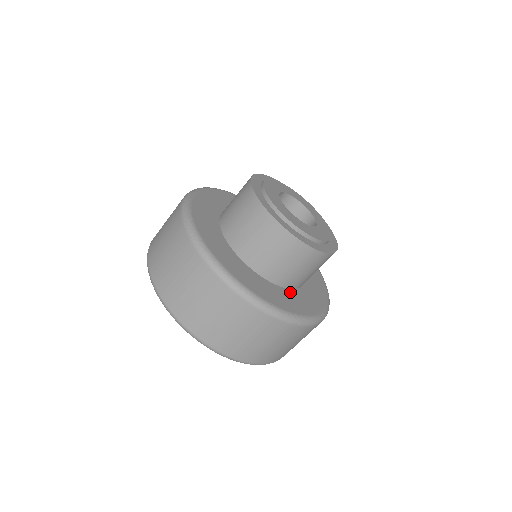
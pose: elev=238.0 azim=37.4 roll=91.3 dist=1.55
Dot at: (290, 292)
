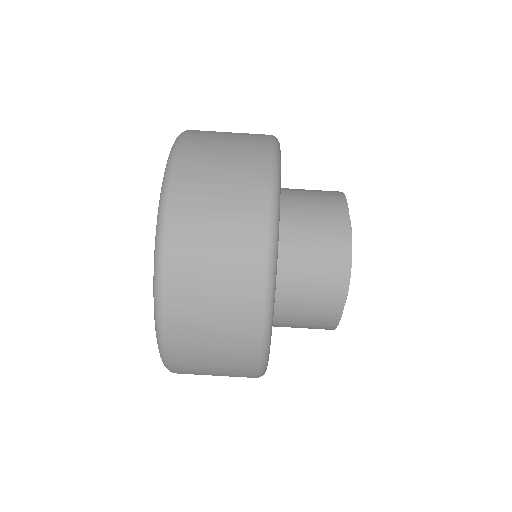
Dot at: occluded
